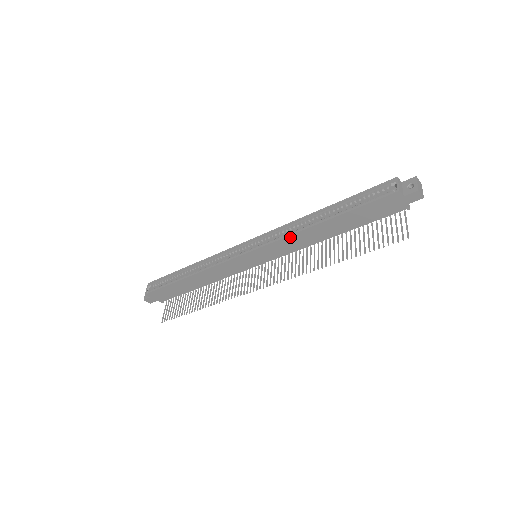
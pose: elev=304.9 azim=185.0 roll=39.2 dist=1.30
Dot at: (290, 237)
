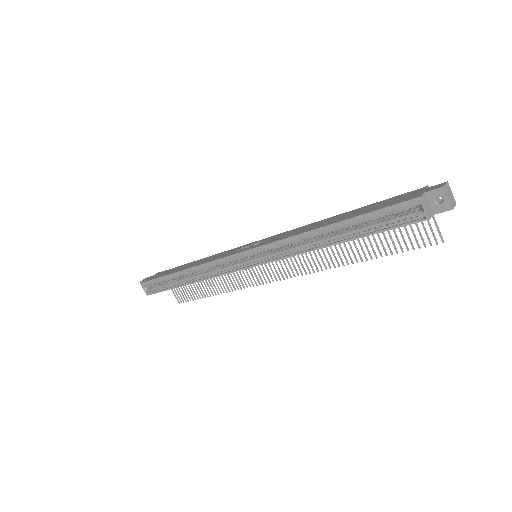
Dot at: (297, 254)
